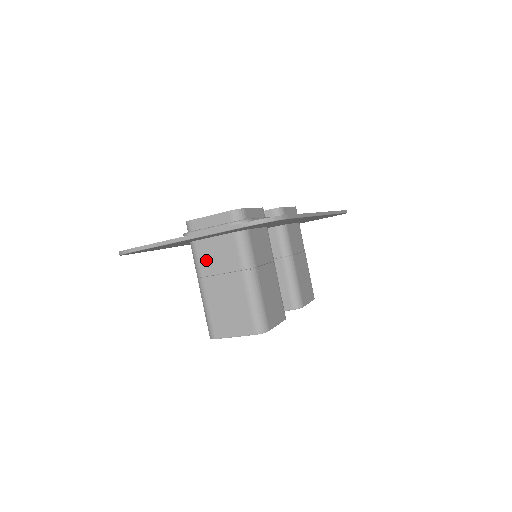
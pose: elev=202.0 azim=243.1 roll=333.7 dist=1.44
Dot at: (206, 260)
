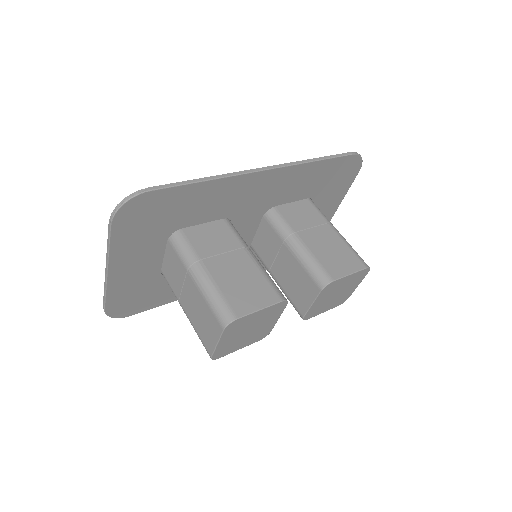
Dot at: (172, 282)
